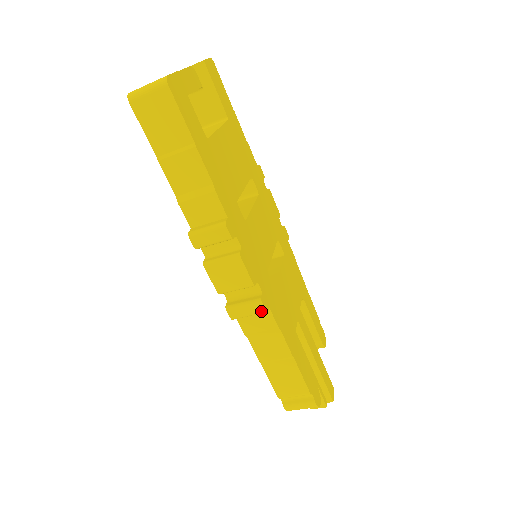
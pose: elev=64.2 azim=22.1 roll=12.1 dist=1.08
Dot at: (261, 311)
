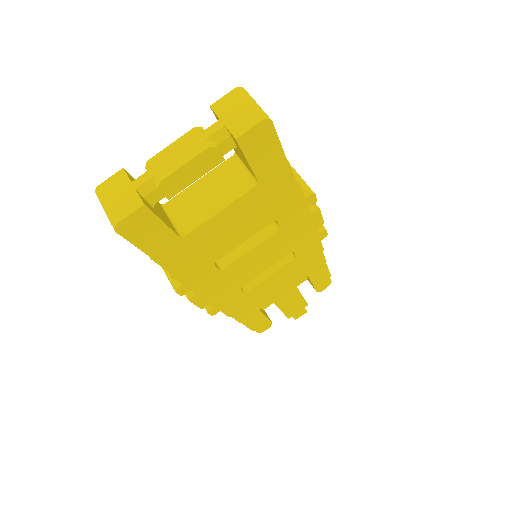
Dot at: occluded
